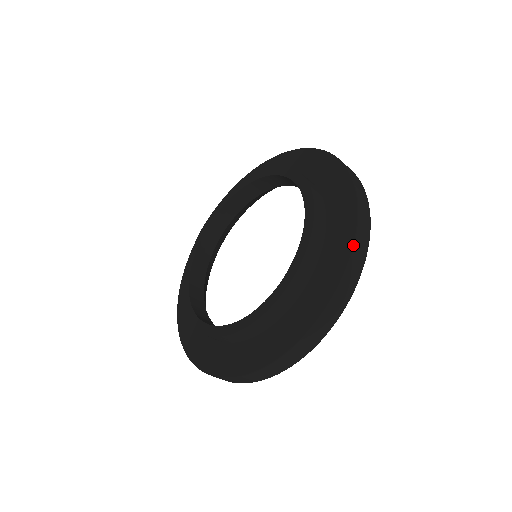
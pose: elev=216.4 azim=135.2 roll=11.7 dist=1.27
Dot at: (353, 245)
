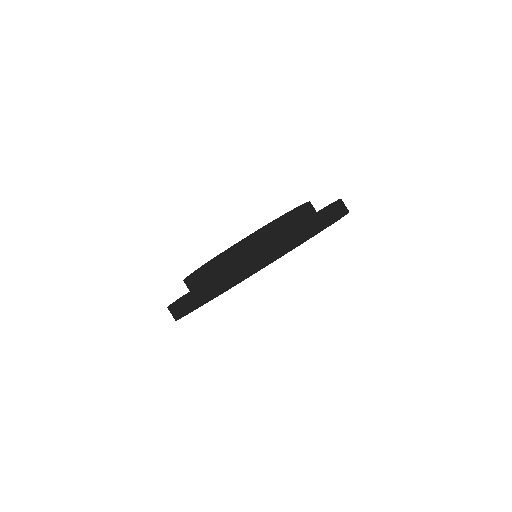
Dot at: (298, 223)
